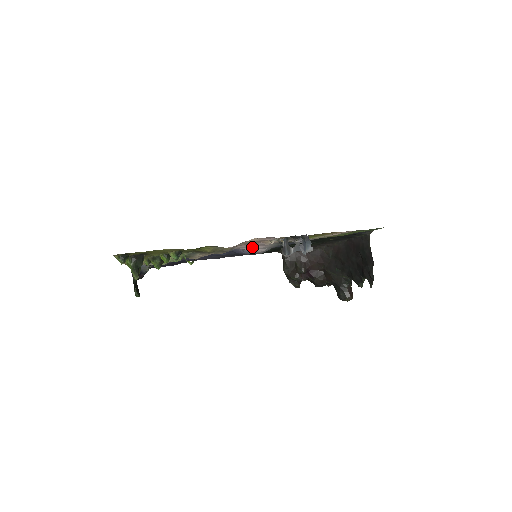
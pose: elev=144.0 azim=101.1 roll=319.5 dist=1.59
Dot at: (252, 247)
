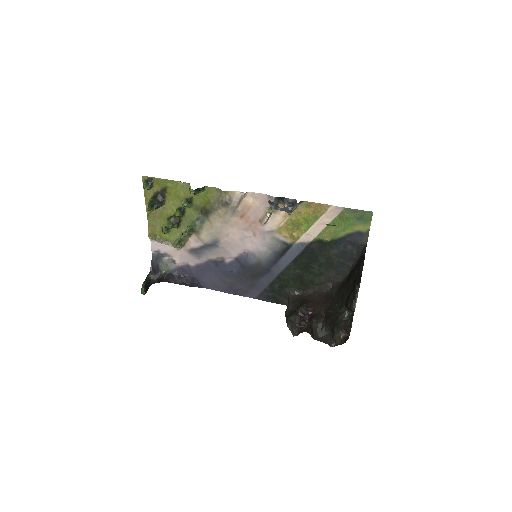
Dot at: (254, 242)
